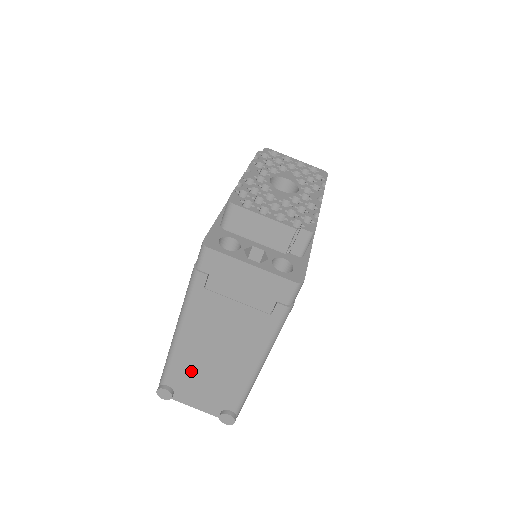
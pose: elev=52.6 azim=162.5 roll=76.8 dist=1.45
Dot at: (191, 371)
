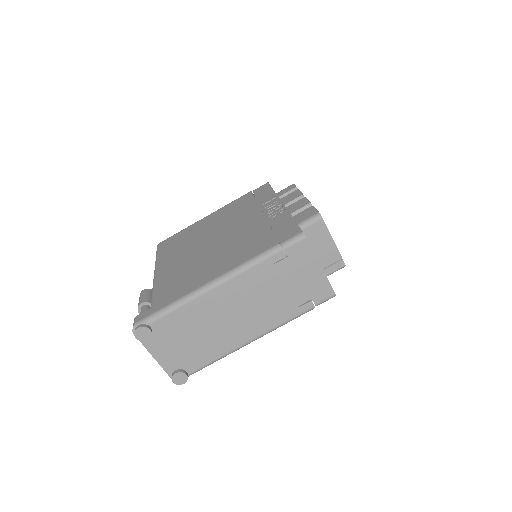
Dot at: (189, 323)
